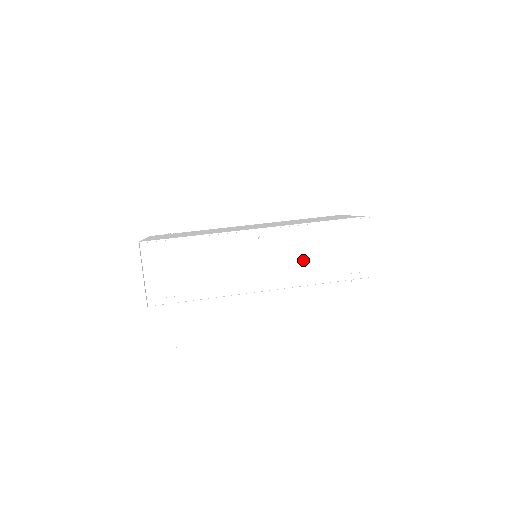
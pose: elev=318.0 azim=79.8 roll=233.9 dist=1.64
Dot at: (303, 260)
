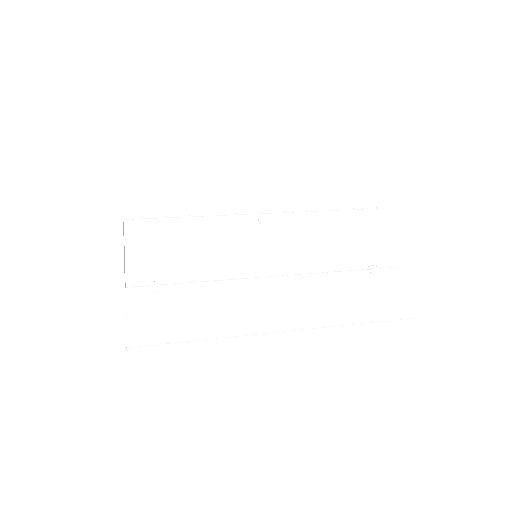
Dot at: (310, 246)
